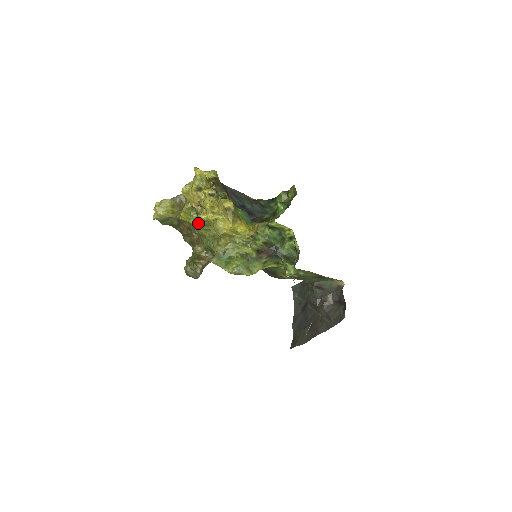
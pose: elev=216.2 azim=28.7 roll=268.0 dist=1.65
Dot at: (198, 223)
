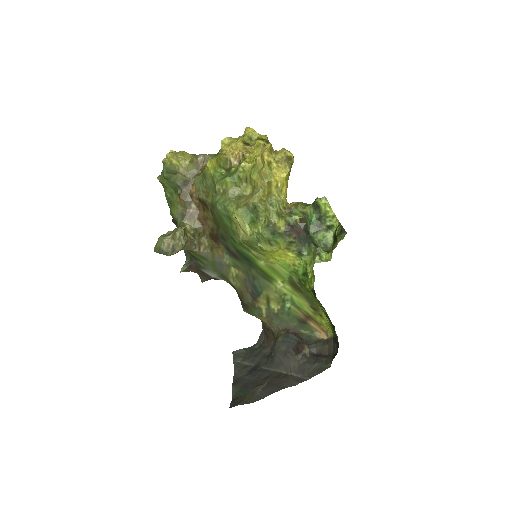
Dot at: (229, 174)
